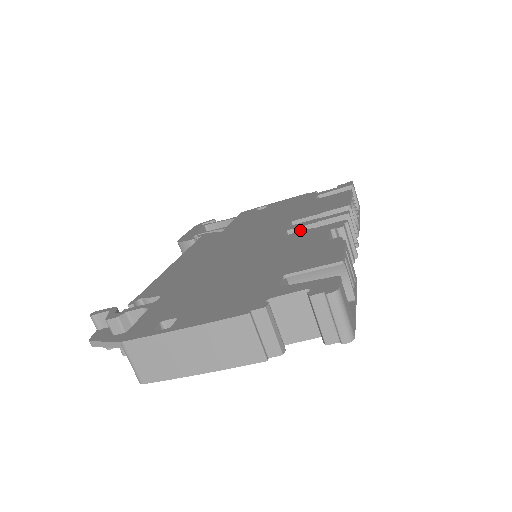
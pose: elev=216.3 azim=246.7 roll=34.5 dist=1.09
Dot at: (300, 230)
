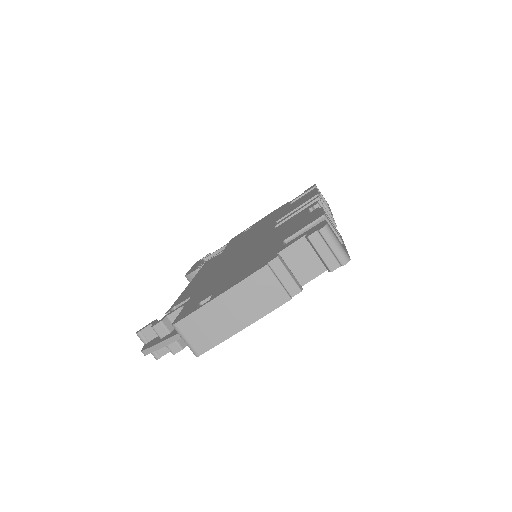
Dot at: occluded
